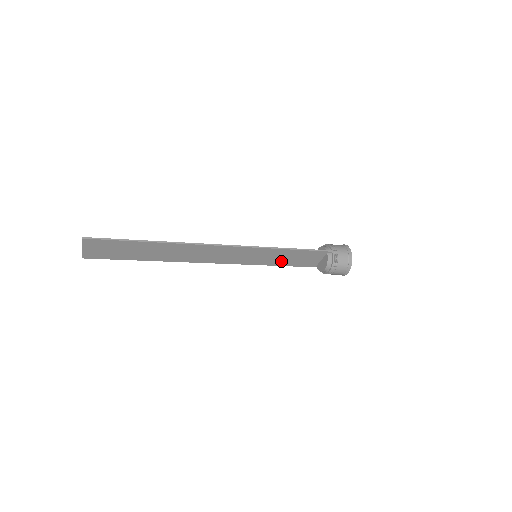
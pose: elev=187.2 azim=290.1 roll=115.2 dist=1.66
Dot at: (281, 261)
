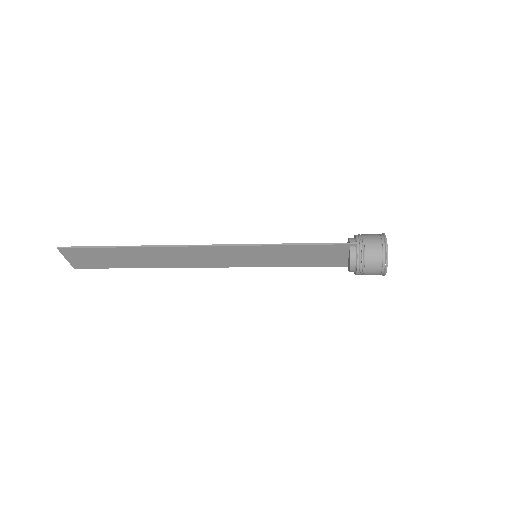
Dot at: (293, 261)
